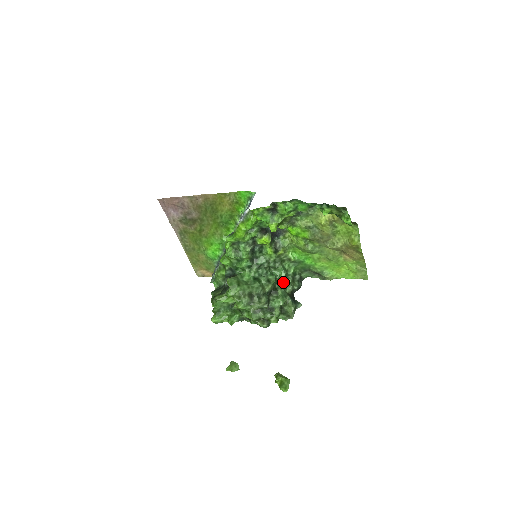
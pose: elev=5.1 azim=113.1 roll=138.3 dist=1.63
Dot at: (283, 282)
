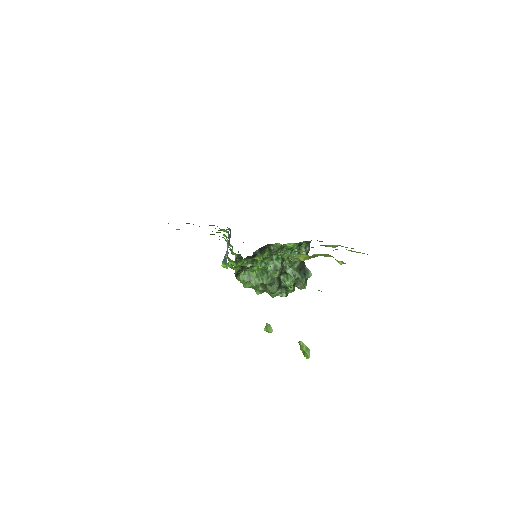
Dot at: (289, 263)
